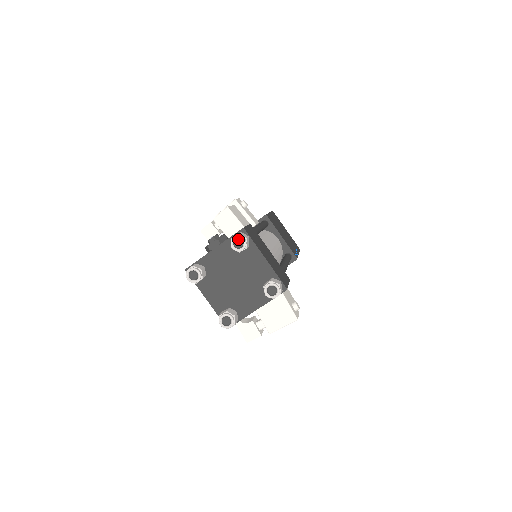
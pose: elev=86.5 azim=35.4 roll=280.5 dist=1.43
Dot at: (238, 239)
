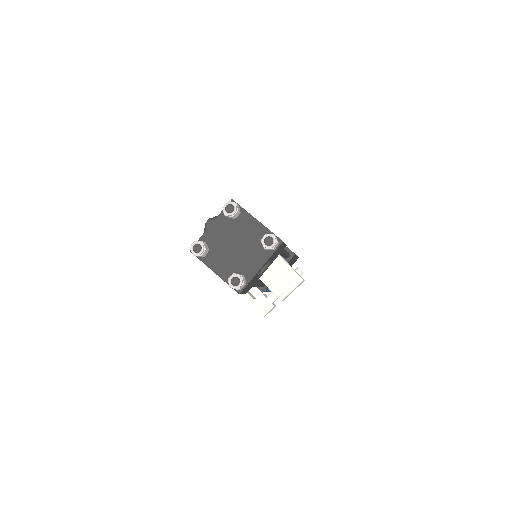
Dot at: (228, 205)
